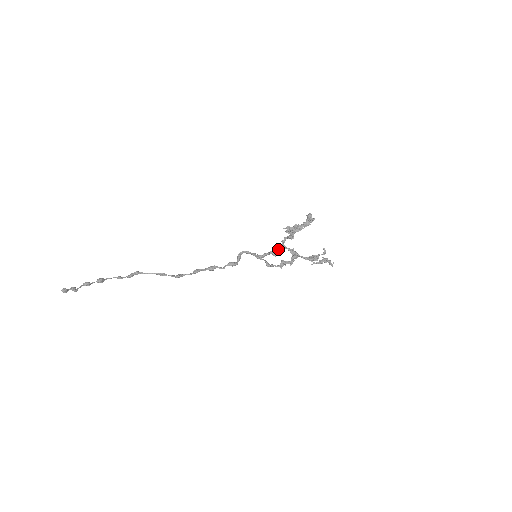
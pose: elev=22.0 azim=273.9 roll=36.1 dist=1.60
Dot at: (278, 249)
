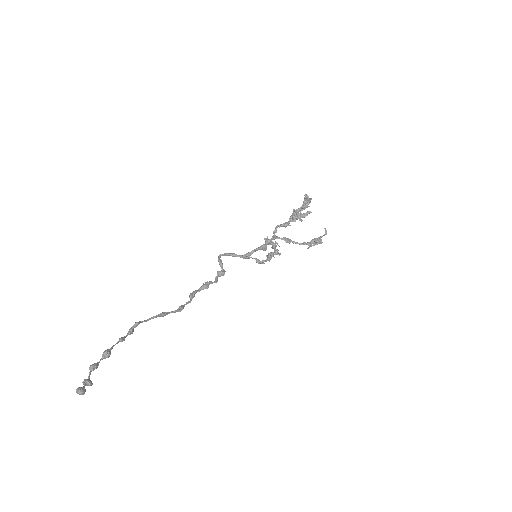
Dot at: (269, 242)
